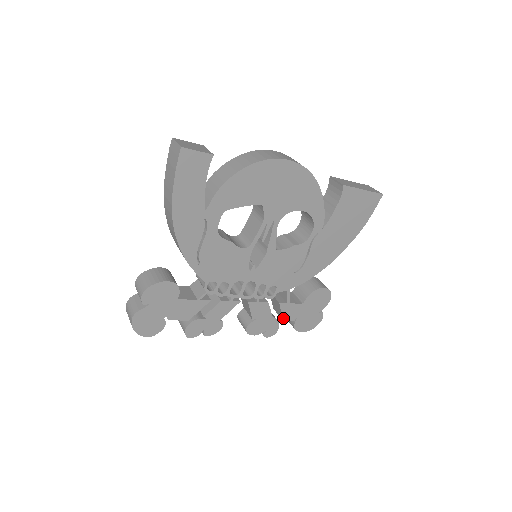
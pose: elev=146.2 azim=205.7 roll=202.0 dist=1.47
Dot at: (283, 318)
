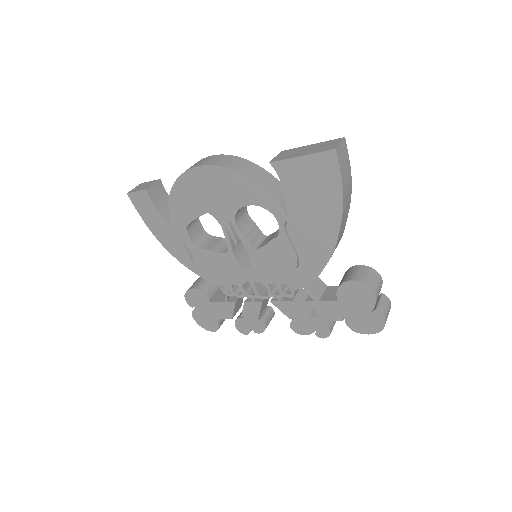
Dot at: (325, 317)
